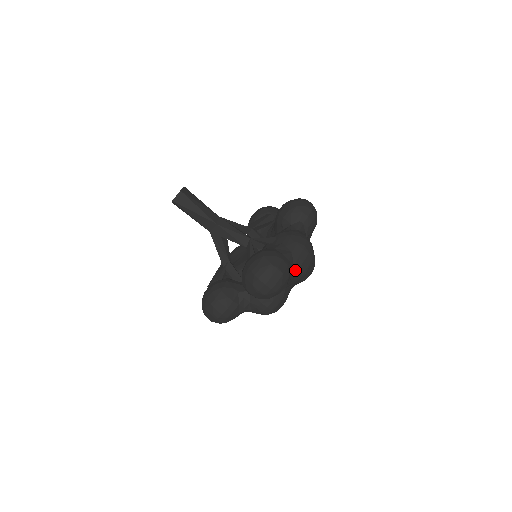
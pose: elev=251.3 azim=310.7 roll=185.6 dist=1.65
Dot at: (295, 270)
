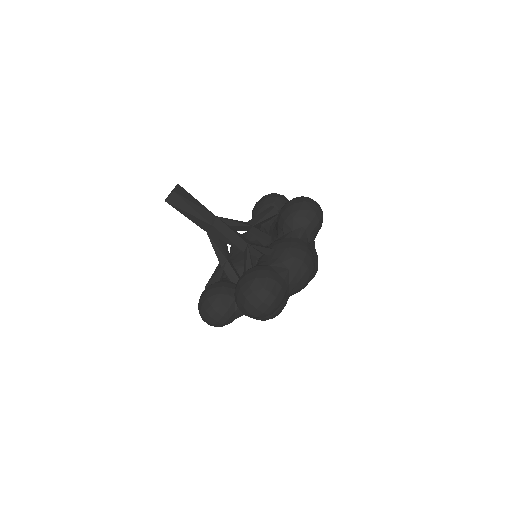
Dot at: (291, 287)
